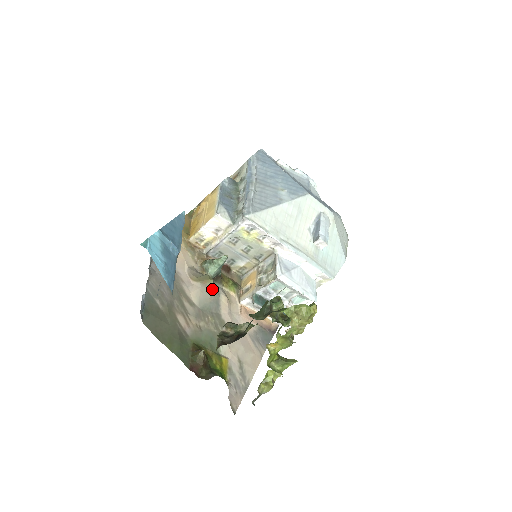
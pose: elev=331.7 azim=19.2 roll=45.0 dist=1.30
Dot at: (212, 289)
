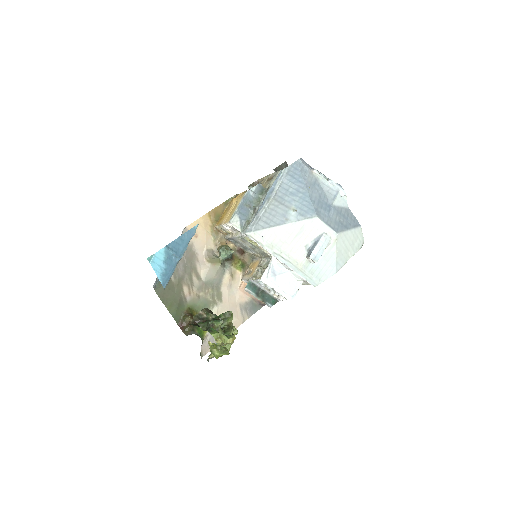
Dot at: (219, 270)
